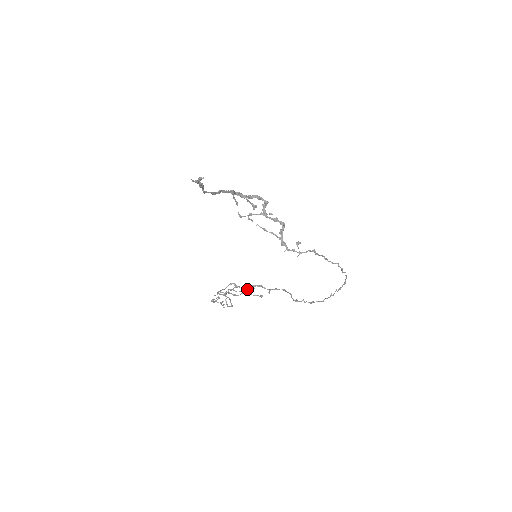
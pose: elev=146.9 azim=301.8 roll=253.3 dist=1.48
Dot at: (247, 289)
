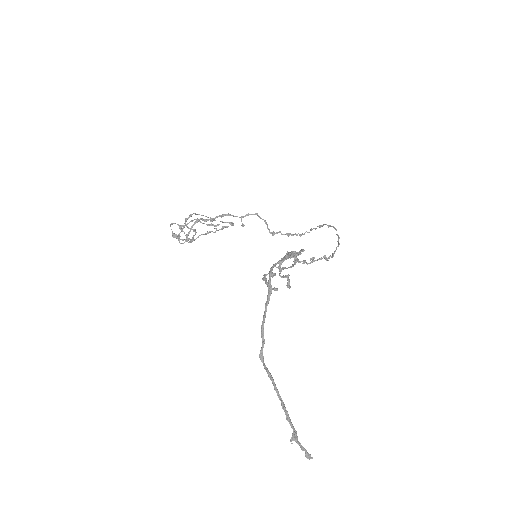
Dot at: occluded
